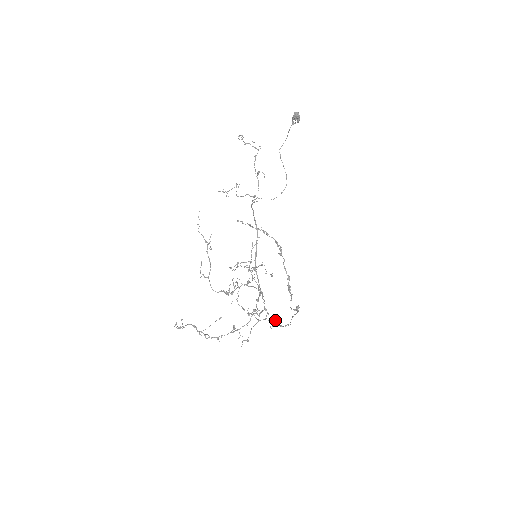
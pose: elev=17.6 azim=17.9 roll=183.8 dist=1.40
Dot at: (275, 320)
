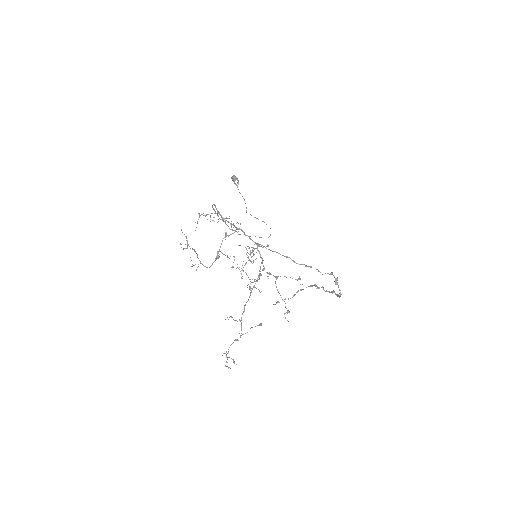
Dot at: occluded
